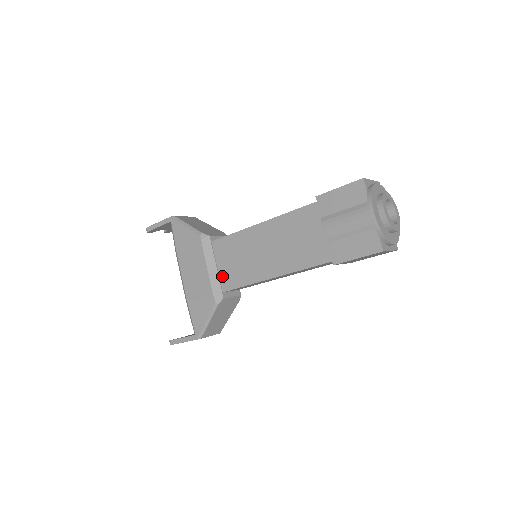
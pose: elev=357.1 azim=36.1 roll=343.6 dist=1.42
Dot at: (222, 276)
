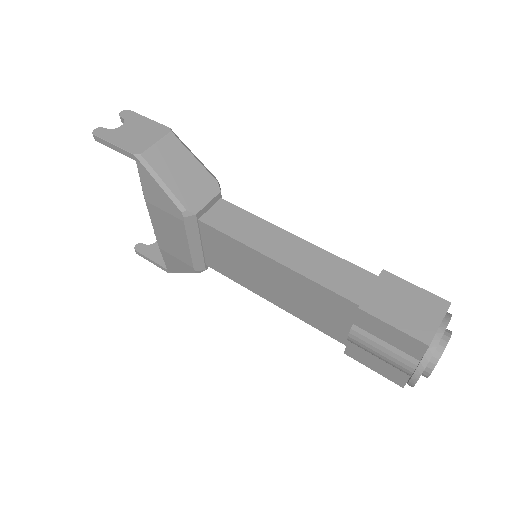
Dot at: (207, 255)
